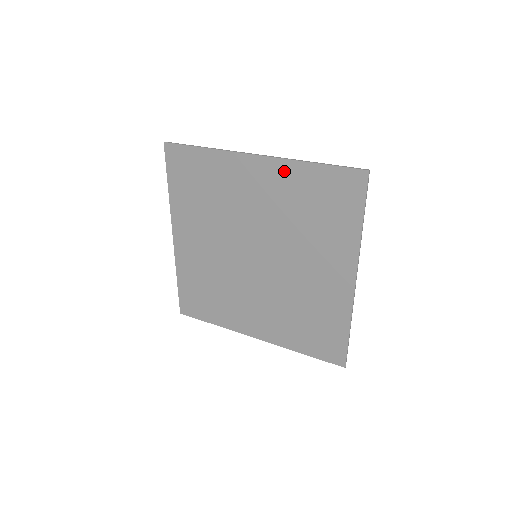
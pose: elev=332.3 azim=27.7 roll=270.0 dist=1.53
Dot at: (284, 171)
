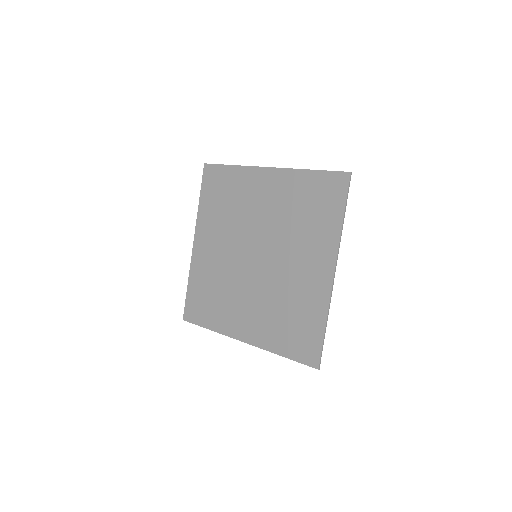
Dot at: (288, 178)
